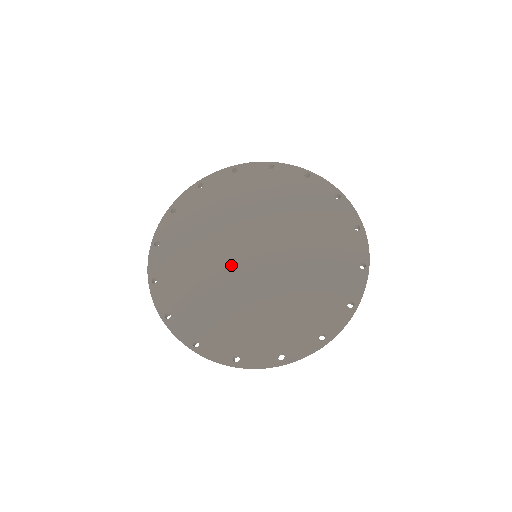
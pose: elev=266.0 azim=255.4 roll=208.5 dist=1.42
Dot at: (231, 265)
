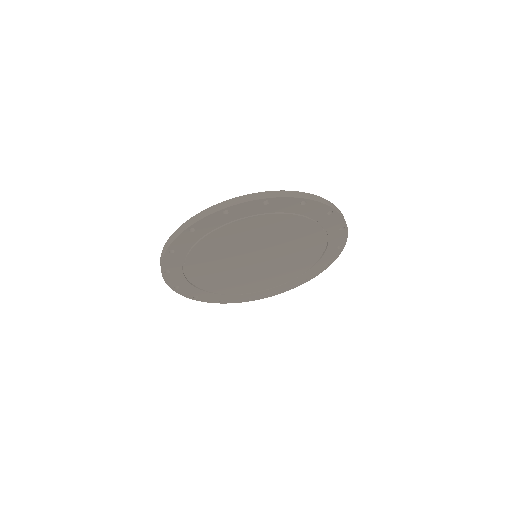
Dot at: occluded
